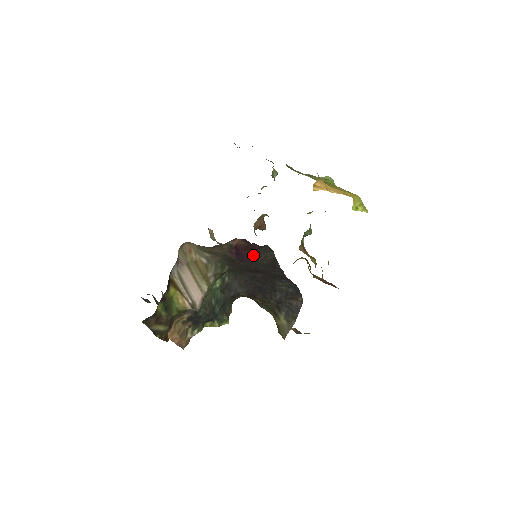
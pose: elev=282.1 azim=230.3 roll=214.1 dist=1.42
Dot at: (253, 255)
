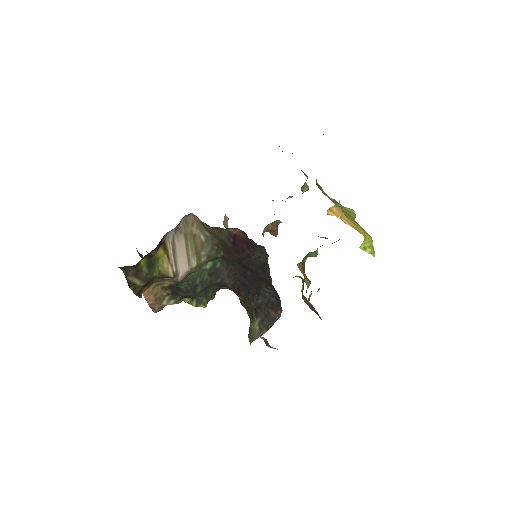
Dot at: (248, 251)
